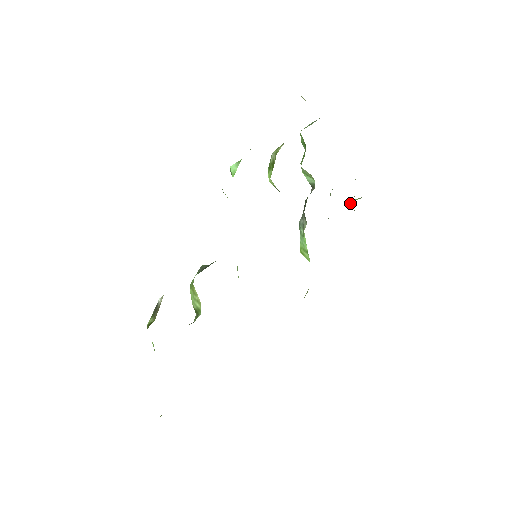
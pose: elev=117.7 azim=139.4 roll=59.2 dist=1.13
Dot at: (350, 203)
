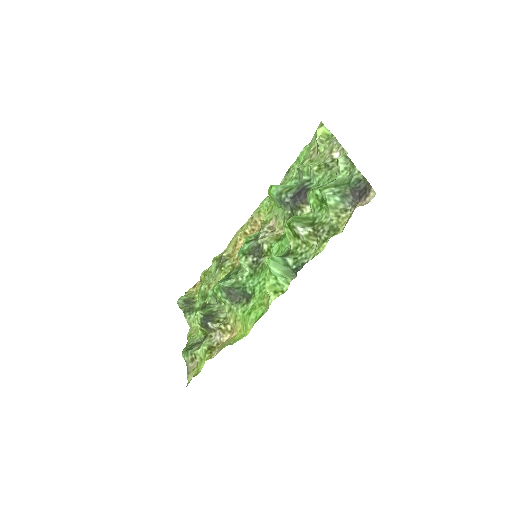
Dot at: (319, 144)
